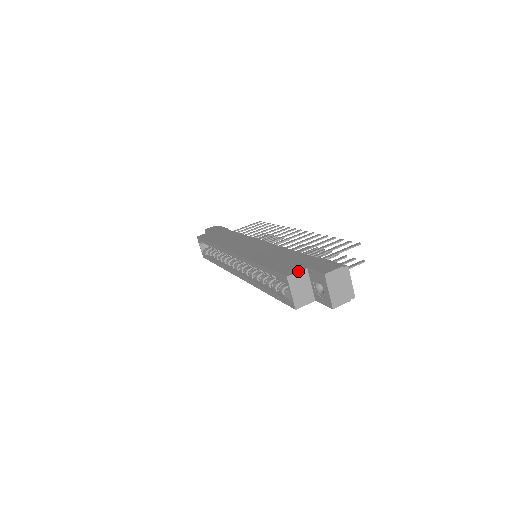
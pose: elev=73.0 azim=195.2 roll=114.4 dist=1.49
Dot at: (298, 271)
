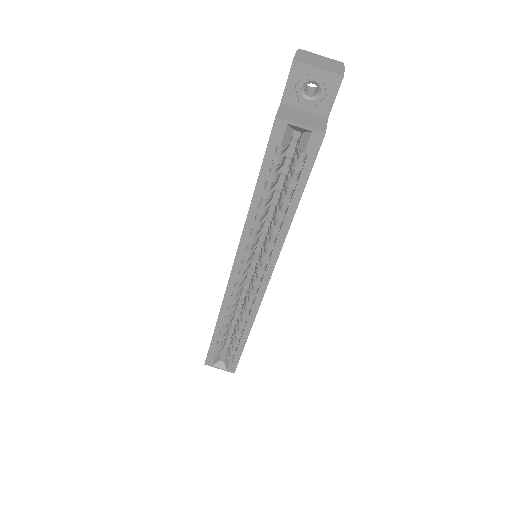
Dot at: occluded
